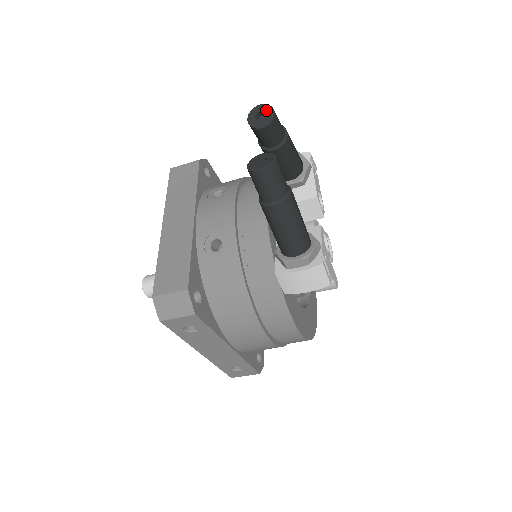
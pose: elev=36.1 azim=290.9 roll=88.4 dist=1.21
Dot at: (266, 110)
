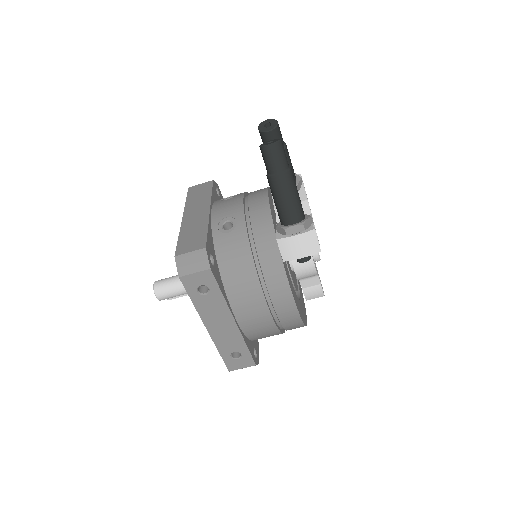
Dot at: (272, 122)
